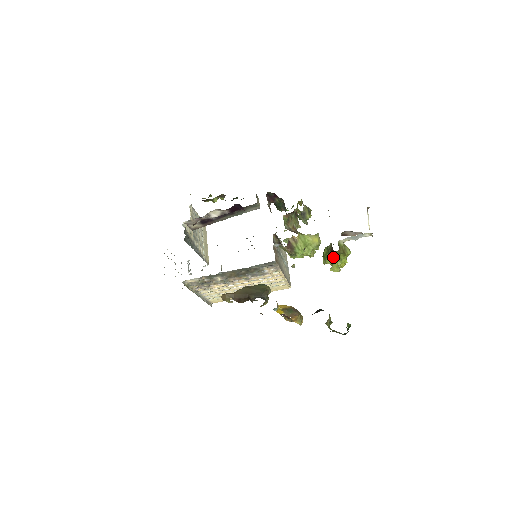
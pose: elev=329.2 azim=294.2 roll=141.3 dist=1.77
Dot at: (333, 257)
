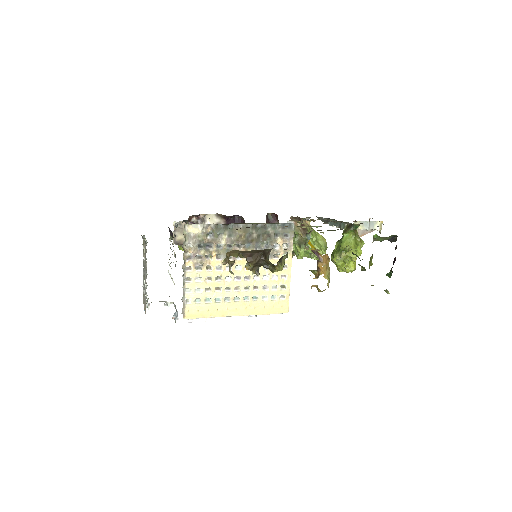
Dot at: (349, 239)
